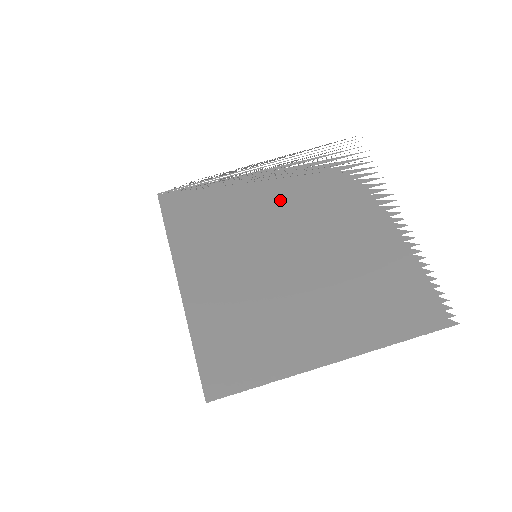
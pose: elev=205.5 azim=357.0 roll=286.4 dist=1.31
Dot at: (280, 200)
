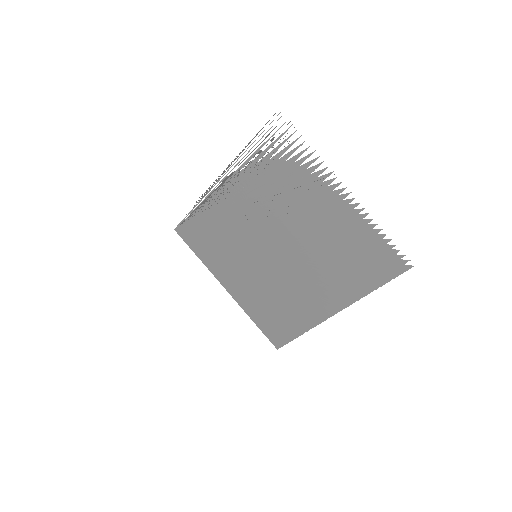
Dot at: (248, 206)
